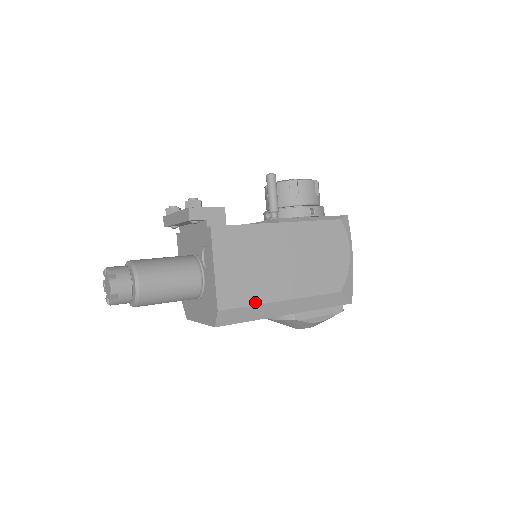
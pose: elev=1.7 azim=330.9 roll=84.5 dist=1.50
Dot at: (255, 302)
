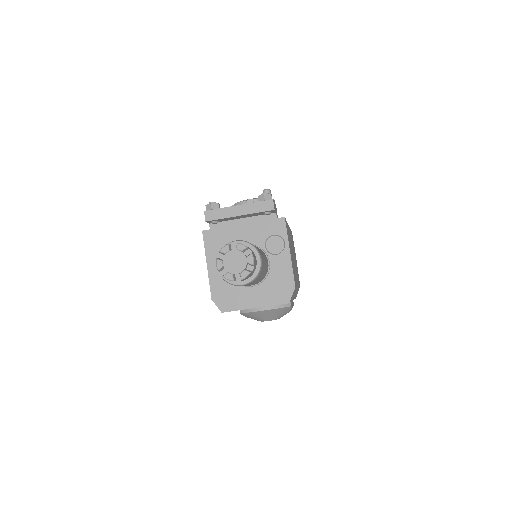
Dot at: (296, 284)
